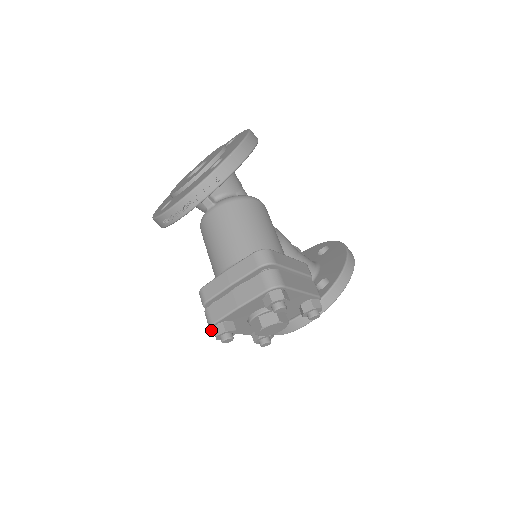
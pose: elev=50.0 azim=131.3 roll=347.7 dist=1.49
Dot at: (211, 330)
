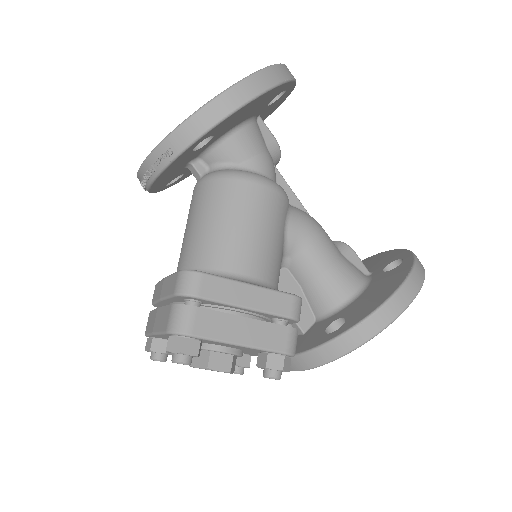
Dot at: occluded
